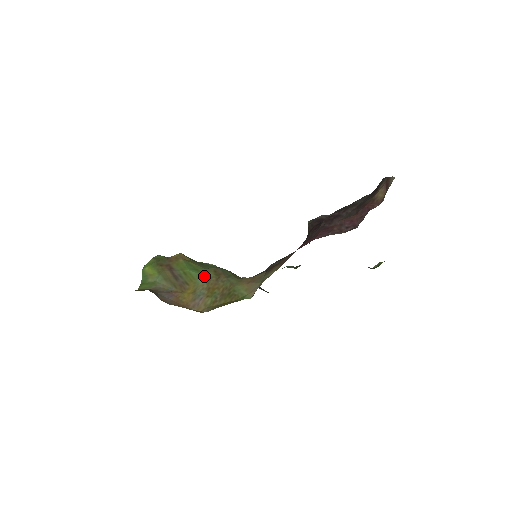
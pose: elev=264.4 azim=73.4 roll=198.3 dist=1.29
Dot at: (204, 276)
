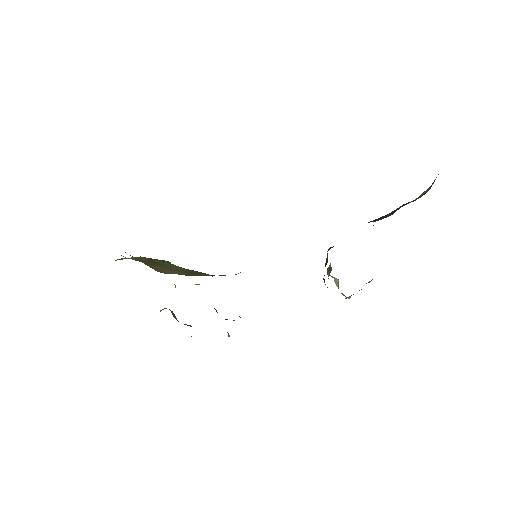
Dot at: occluded
